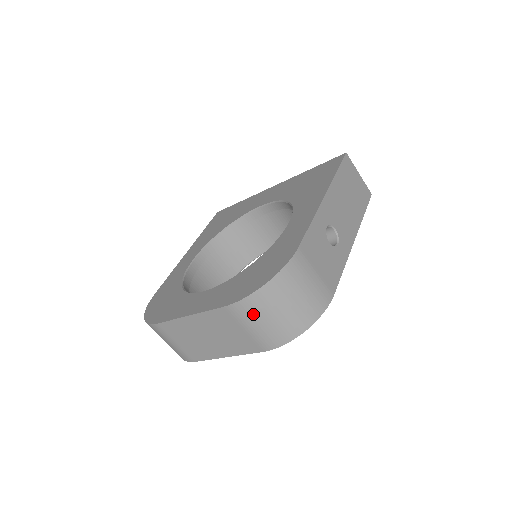
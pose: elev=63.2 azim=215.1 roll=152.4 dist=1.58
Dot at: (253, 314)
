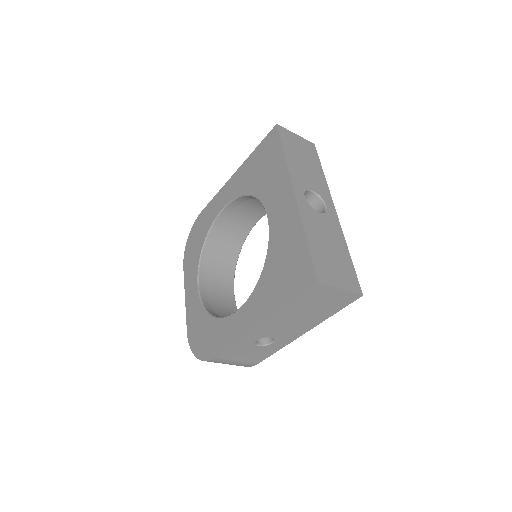
Dot at: occluded
